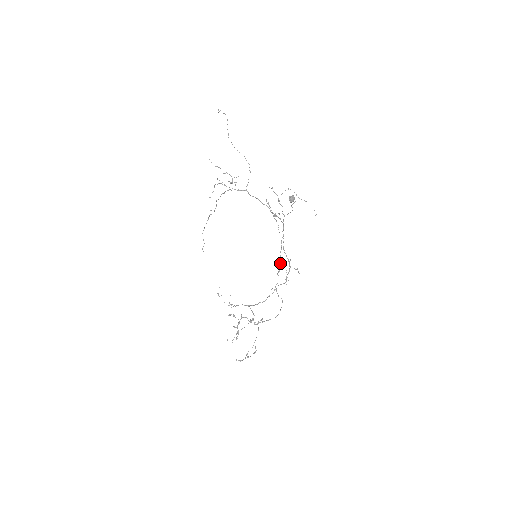
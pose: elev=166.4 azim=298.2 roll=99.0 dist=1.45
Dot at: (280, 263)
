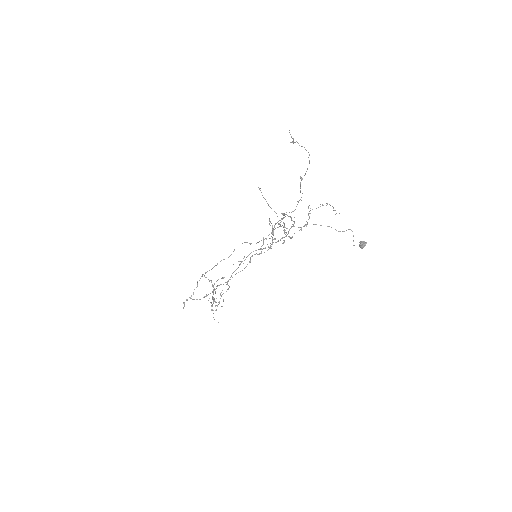
Dot at: occluded
